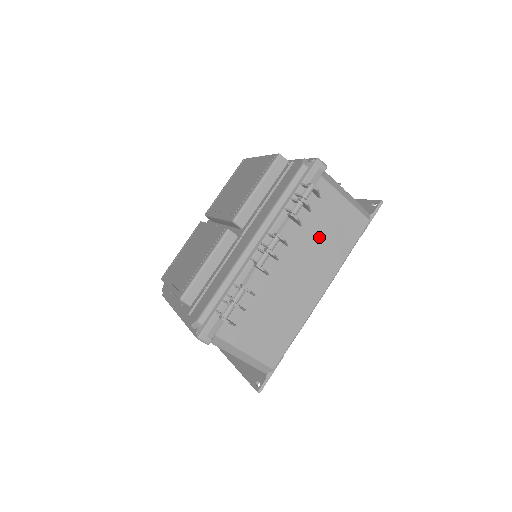
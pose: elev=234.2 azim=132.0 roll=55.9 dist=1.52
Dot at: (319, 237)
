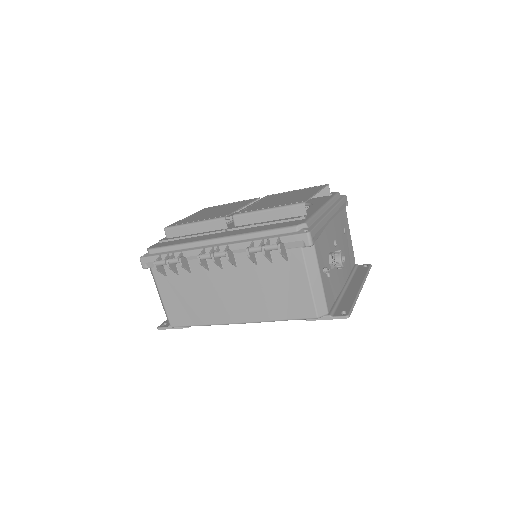
Dot at: (265, 285)
